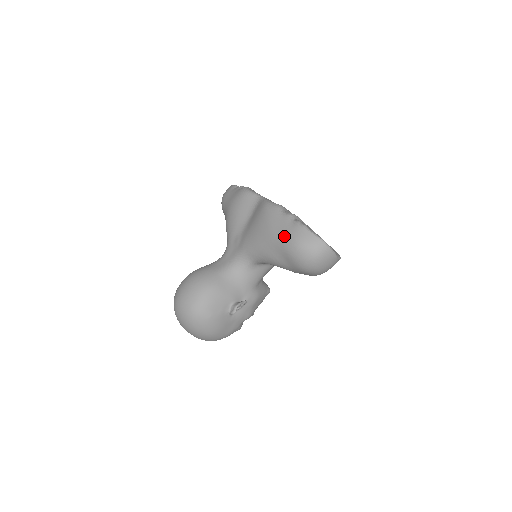
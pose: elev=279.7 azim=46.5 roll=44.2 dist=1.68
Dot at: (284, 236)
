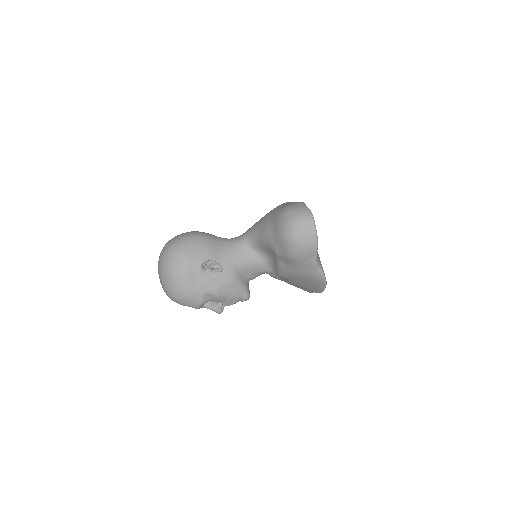
Dot at: (283, 206)
